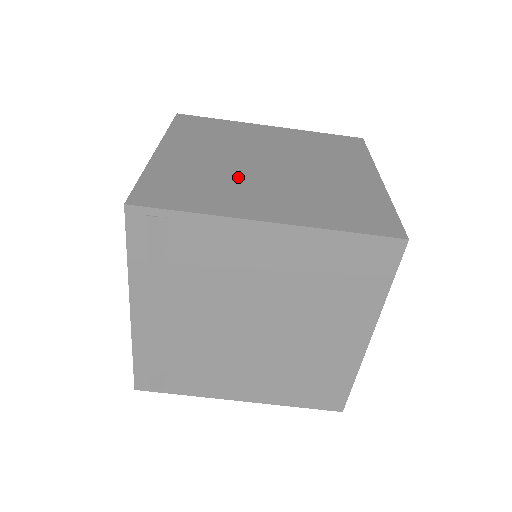
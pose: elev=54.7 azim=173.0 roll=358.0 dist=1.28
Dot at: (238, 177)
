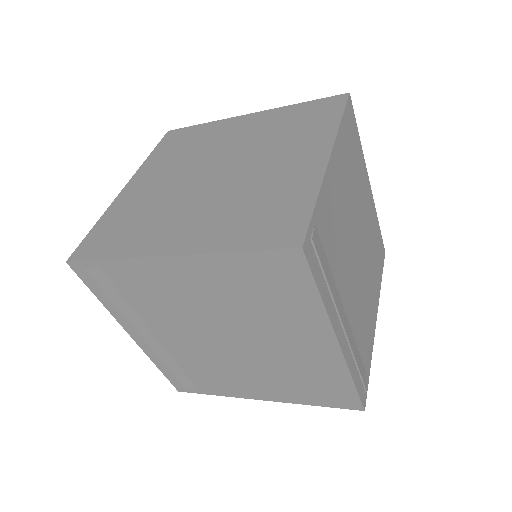
Dot at: (174, 201)
